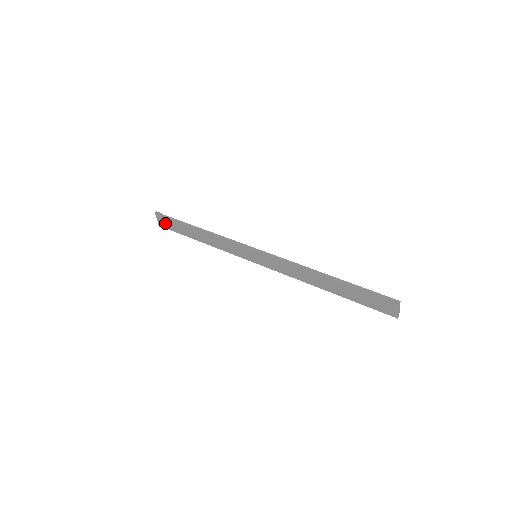
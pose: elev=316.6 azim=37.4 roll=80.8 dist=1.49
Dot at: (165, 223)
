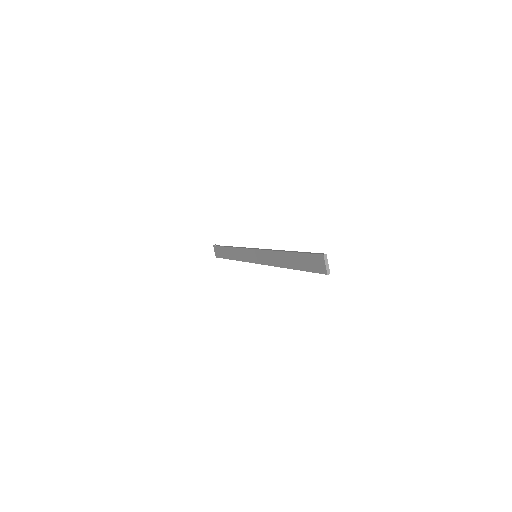
Dot at: (218, 252)
